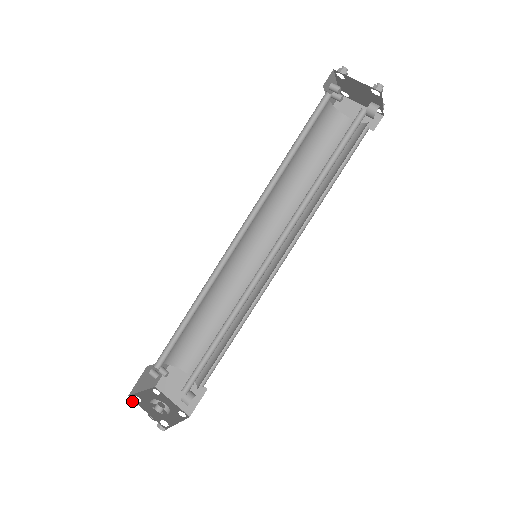
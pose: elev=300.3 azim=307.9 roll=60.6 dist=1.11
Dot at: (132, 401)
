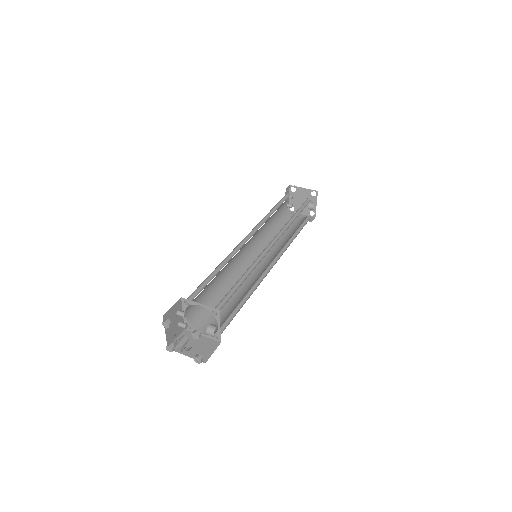
Dot at: (166, 320)
